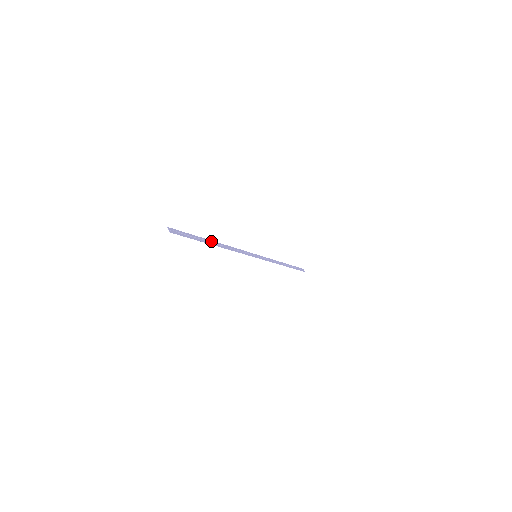
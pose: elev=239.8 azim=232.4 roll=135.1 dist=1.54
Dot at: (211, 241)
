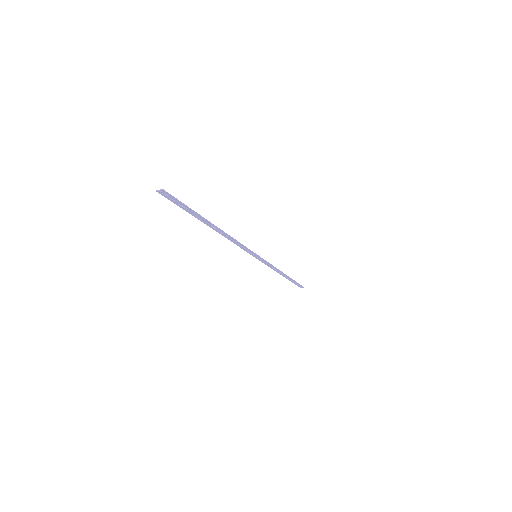
Dot at: (207, 224)
